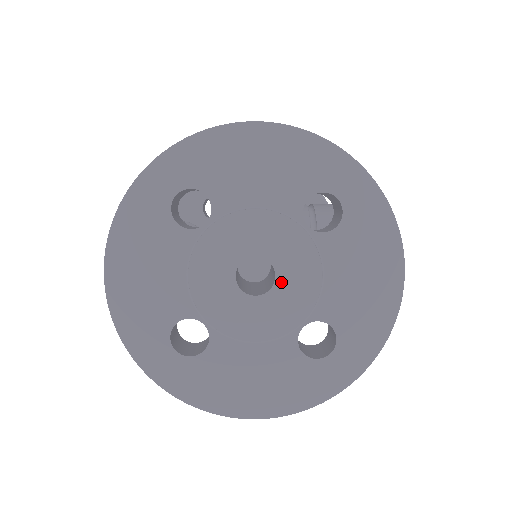
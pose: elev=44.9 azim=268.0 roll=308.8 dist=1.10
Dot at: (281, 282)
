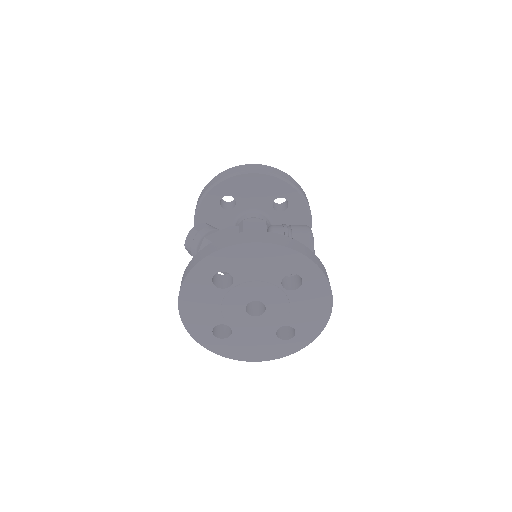
Dot at: (269, 311)
